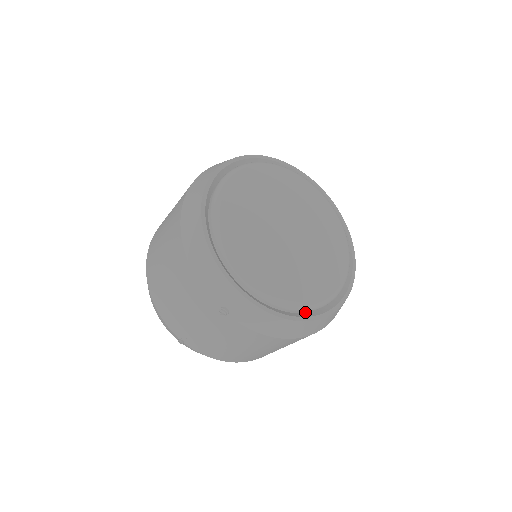
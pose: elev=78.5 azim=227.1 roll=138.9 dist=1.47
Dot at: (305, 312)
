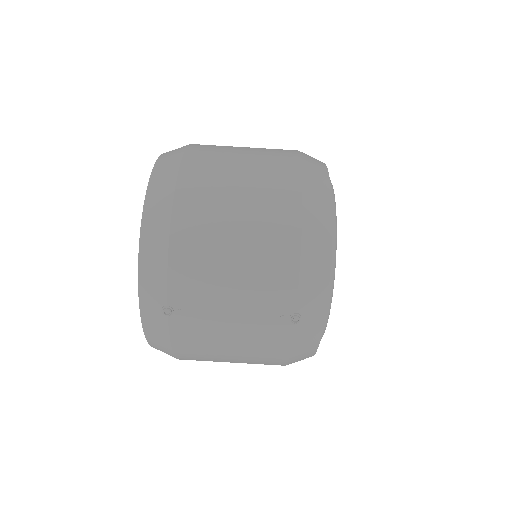
Dot at: occluded
